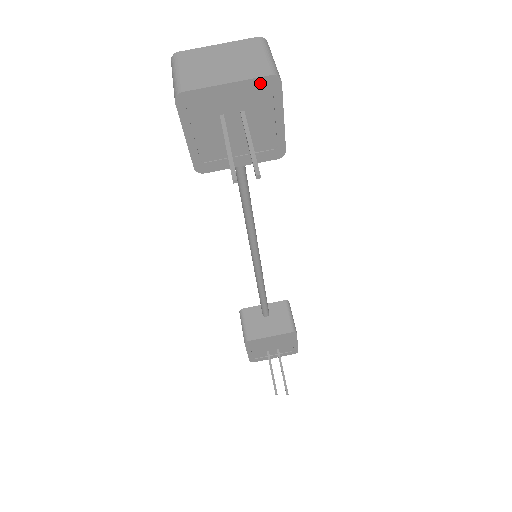
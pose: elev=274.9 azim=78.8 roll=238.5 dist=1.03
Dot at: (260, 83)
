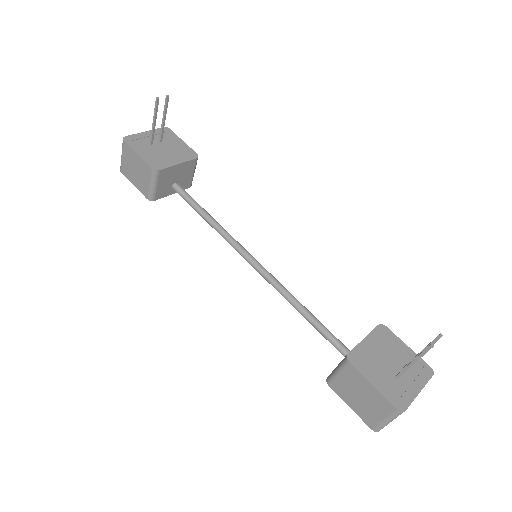
Dot at: occluded
